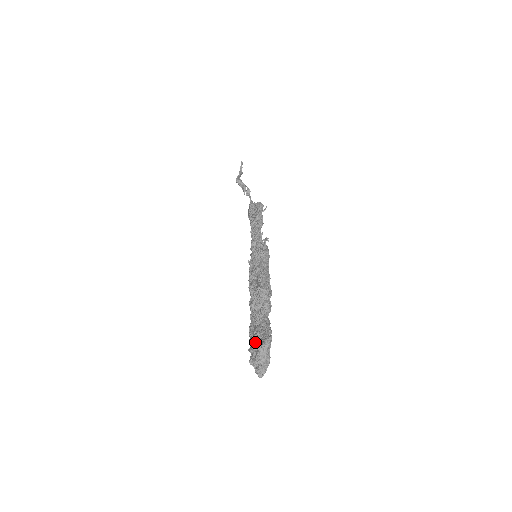
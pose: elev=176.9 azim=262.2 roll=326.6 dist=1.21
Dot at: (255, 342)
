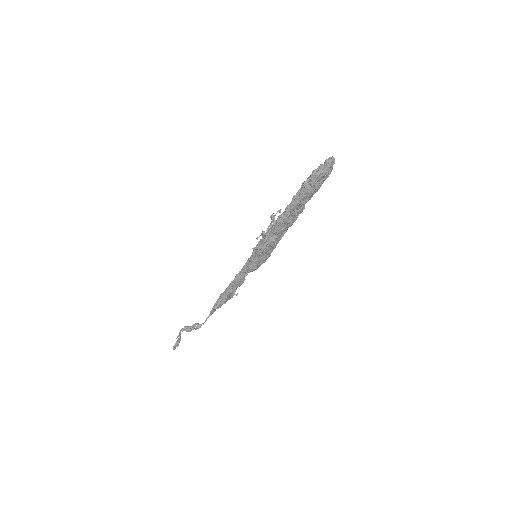
Dot at: occluded
